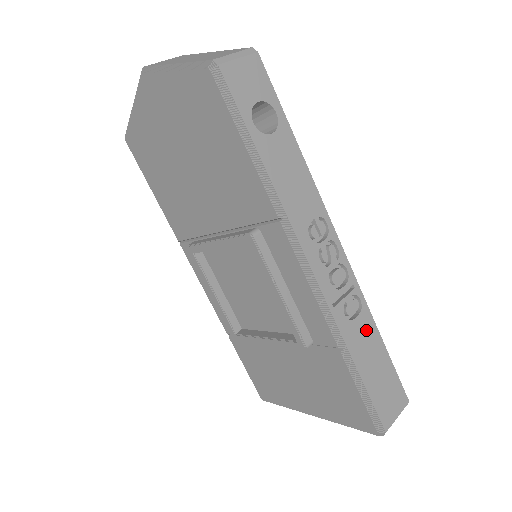
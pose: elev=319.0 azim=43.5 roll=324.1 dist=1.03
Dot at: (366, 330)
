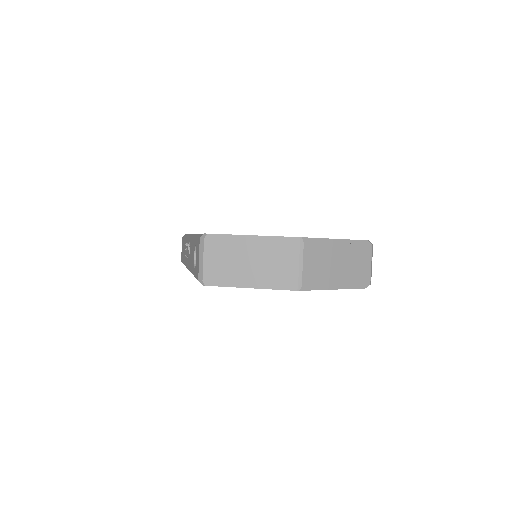
Dot at: occluded
